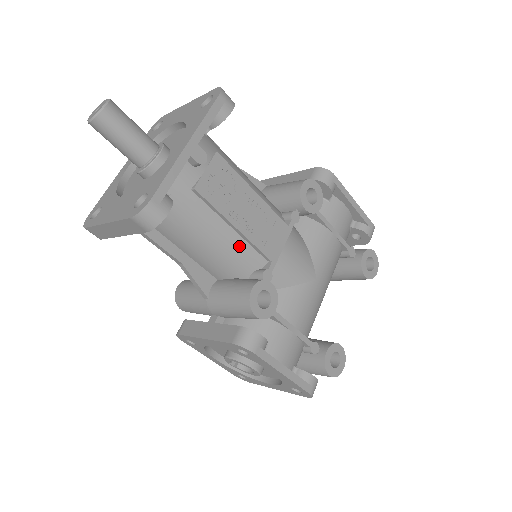
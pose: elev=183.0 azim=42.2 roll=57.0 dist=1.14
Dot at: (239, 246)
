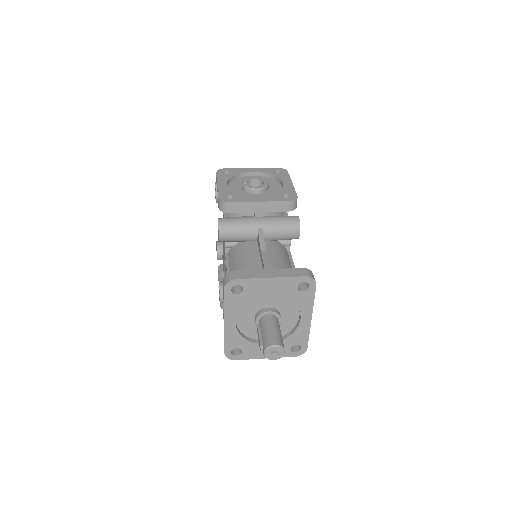
Dot at: occluded
